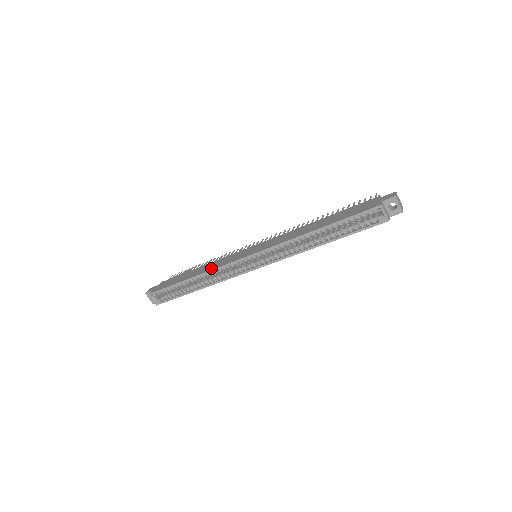
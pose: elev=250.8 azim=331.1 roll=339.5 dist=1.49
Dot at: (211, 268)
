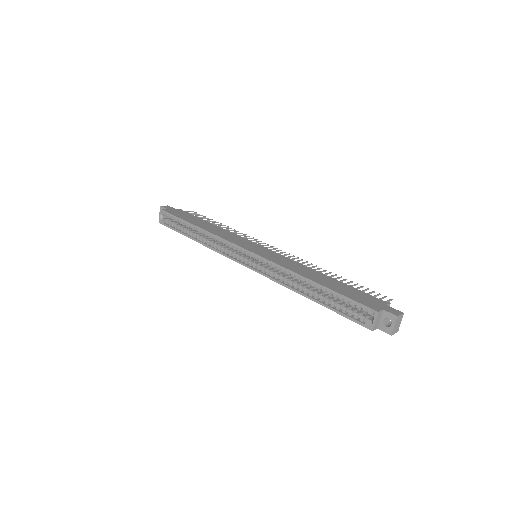
Dot at: (216, 233)
